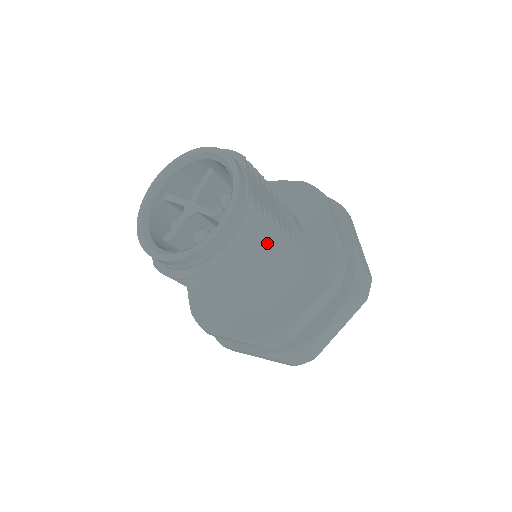
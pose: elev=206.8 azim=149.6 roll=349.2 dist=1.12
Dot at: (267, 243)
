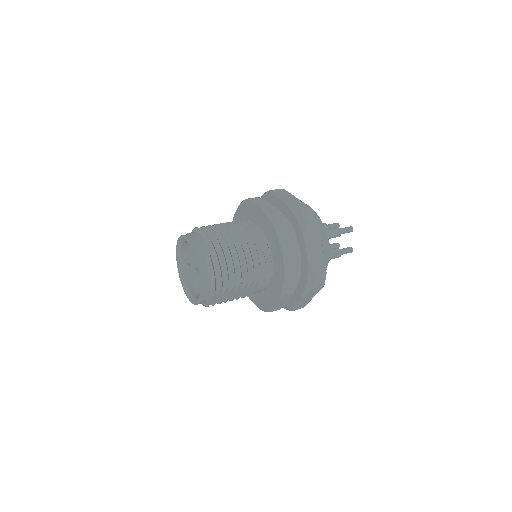
Dot at: occluded
